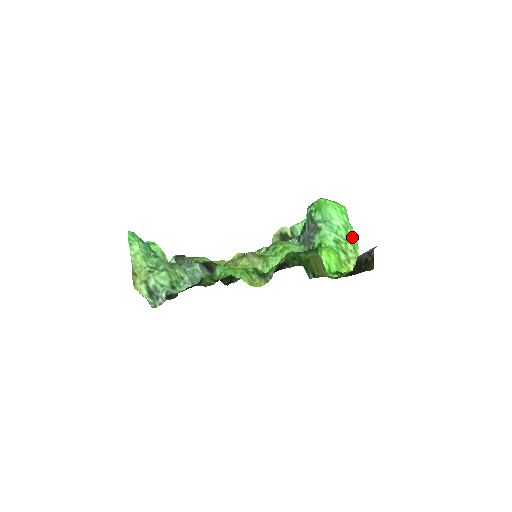
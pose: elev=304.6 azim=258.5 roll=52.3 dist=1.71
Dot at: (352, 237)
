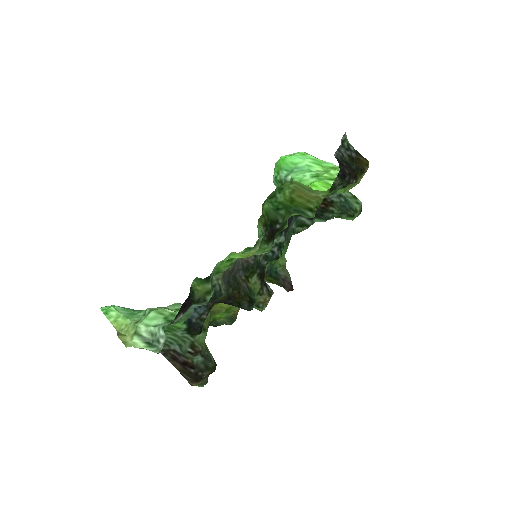
Dot at: (332, 168)
